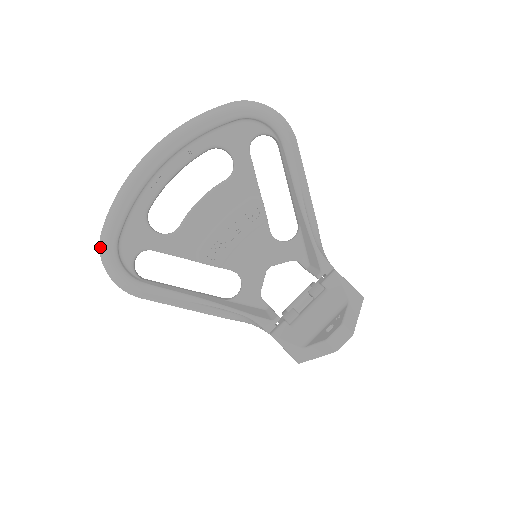
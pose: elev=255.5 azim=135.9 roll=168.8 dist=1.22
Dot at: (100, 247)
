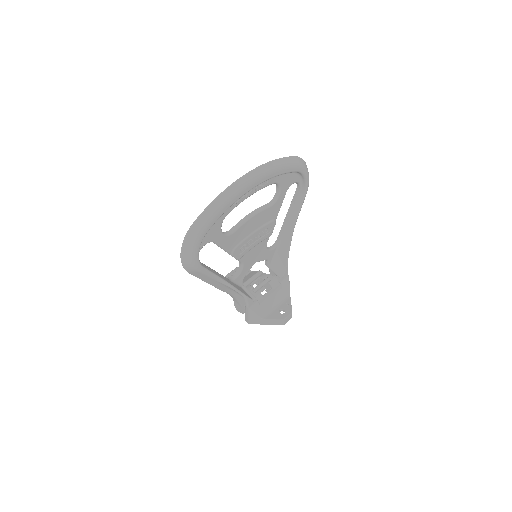
Dot at: (189, 235)
